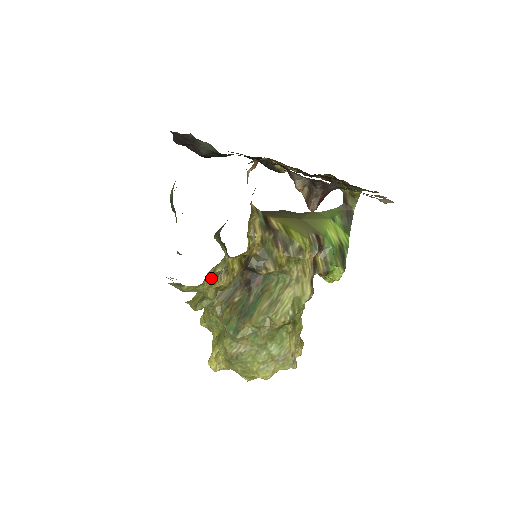
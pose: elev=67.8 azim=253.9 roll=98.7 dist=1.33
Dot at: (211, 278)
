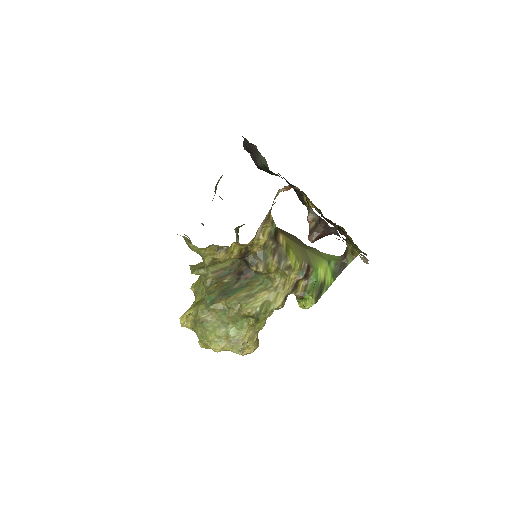
Dot at: (213, 248)
